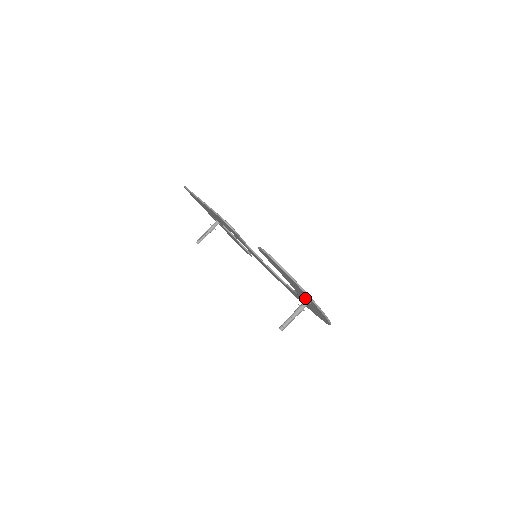
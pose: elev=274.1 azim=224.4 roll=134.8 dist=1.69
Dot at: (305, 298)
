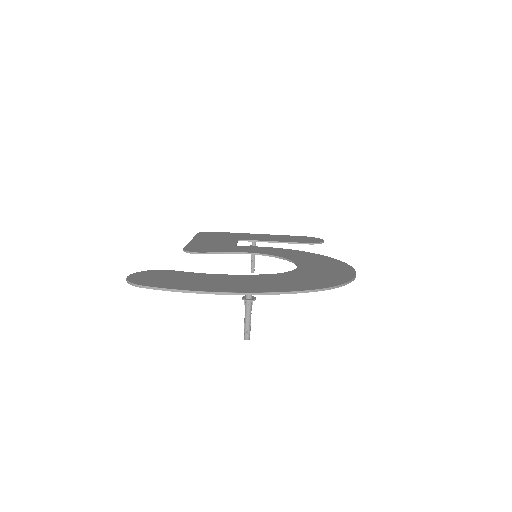
Dot at: occluded
